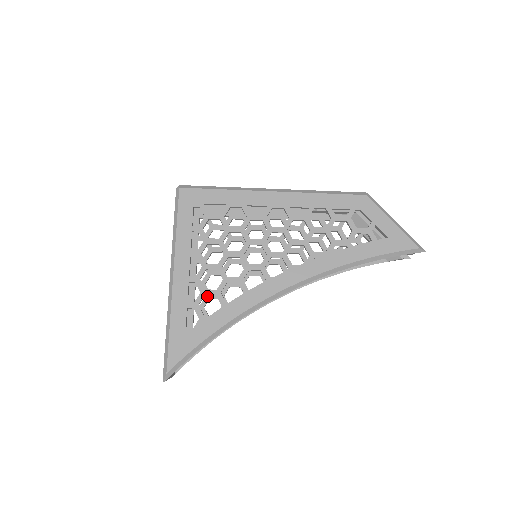
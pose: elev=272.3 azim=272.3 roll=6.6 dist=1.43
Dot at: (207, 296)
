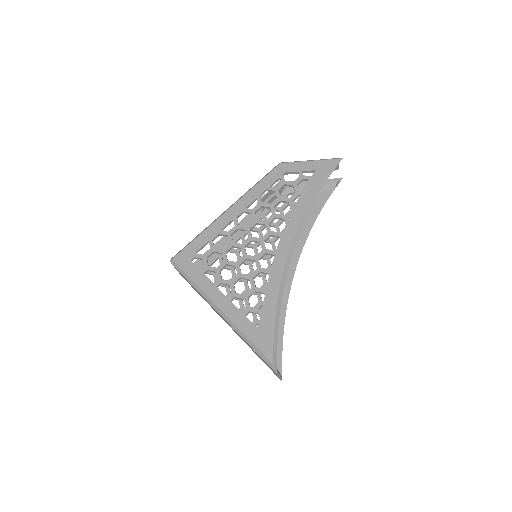
Dot at: occluded
